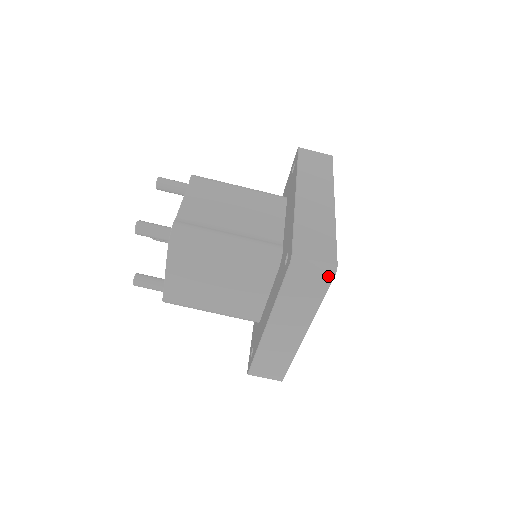
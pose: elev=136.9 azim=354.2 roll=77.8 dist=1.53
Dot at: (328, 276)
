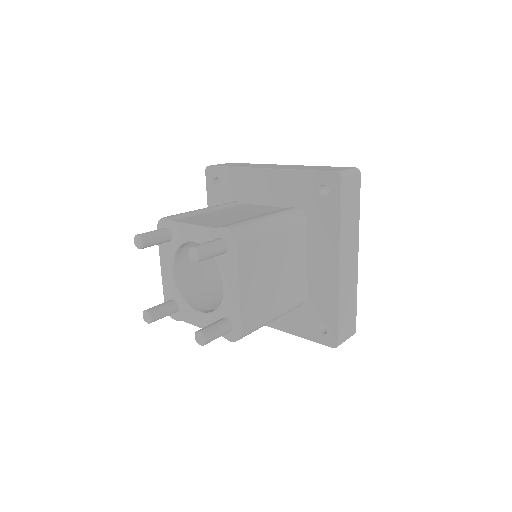
Dot at: (358, 178)
